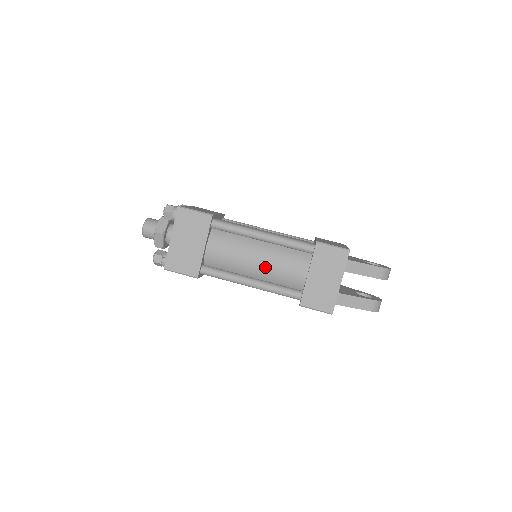
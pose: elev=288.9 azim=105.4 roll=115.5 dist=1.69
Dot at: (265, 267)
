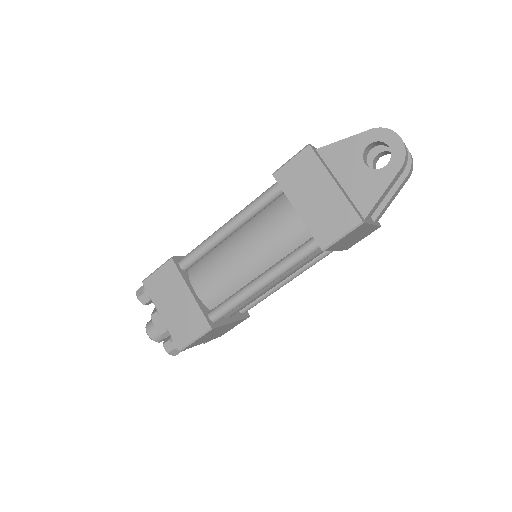
Dot at: occluded
